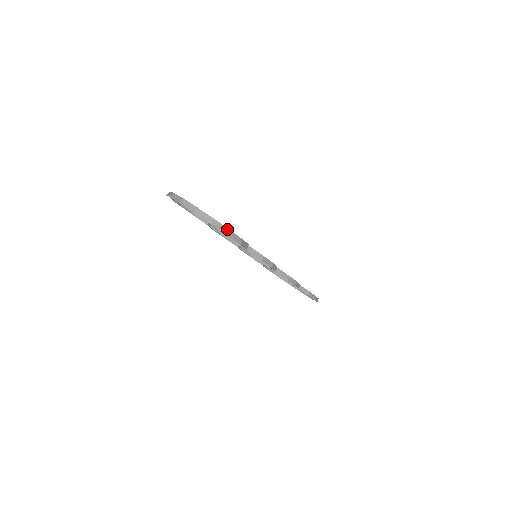
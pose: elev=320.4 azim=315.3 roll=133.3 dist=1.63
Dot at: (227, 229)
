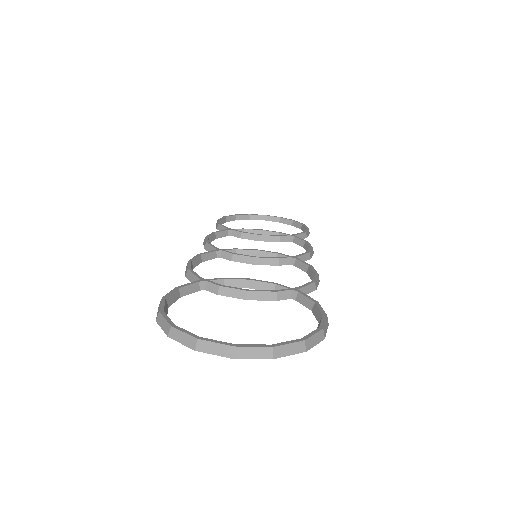
Dot at: (320, 333)
